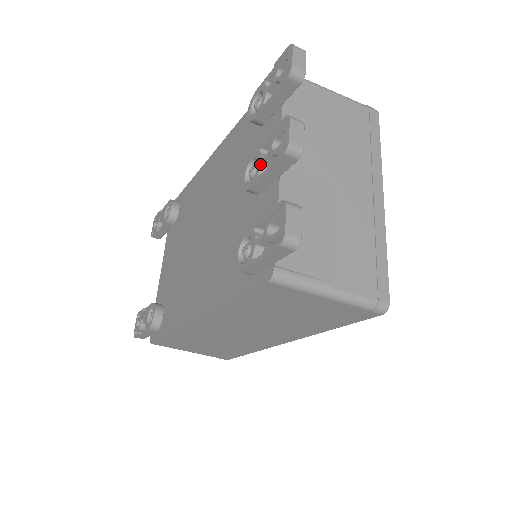
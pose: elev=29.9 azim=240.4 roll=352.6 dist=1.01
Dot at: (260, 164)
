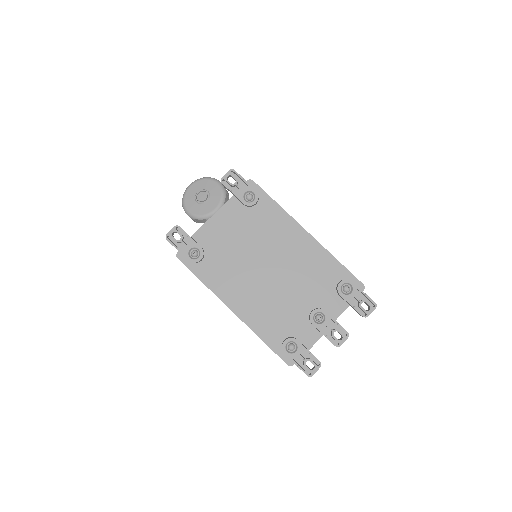
Dot at: (325, 326)
